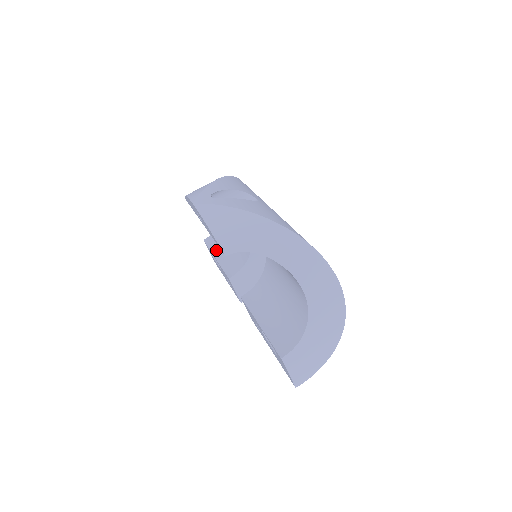
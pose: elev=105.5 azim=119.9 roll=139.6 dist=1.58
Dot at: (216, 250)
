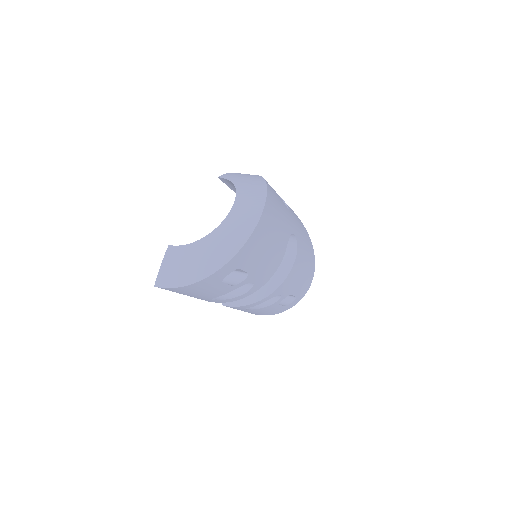
Dot at: occluded
